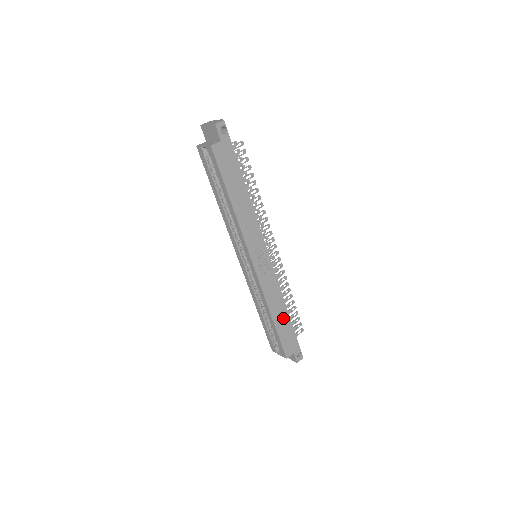
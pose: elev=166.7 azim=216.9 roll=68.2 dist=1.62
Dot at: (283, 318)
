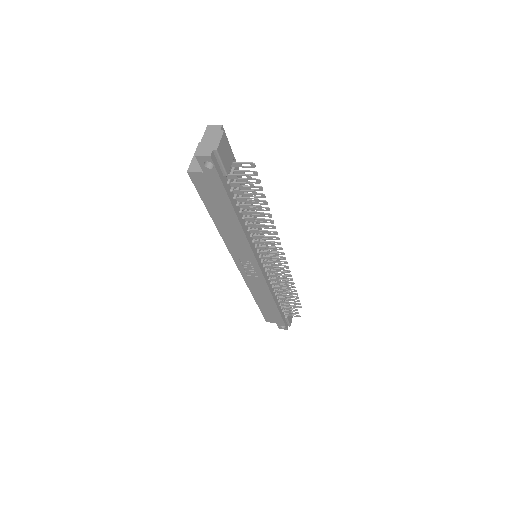
Dot at: (269, 305)
